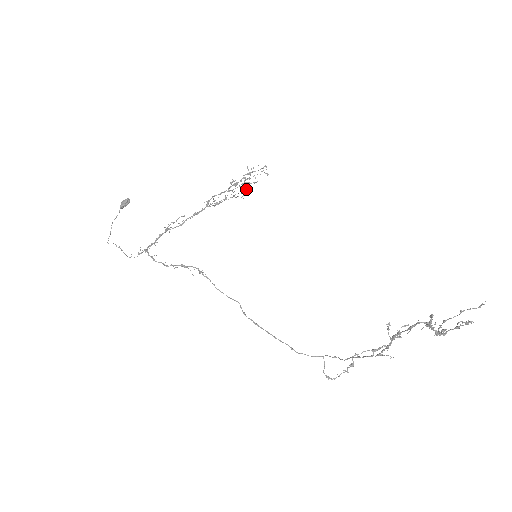
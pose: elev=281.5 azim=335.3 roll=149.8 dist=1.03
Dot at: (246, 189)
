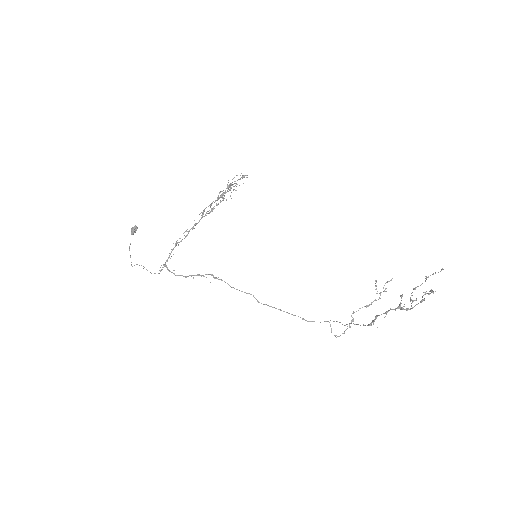
Dot at: occluded
